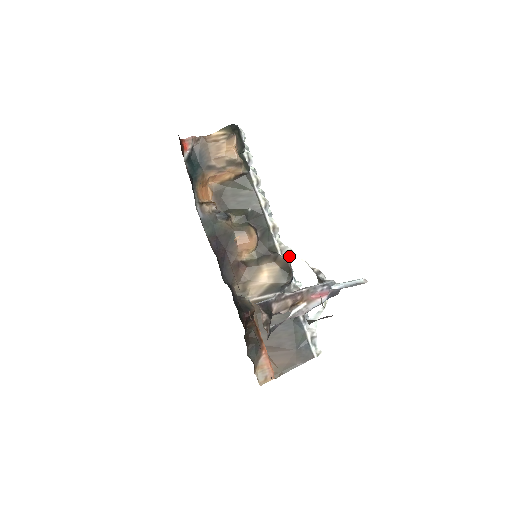
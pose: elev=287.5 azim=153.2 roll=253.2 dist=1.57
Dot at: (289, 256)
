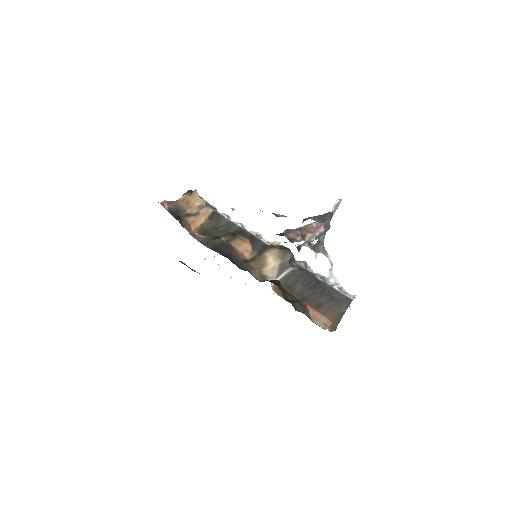
Dot at: occluded
